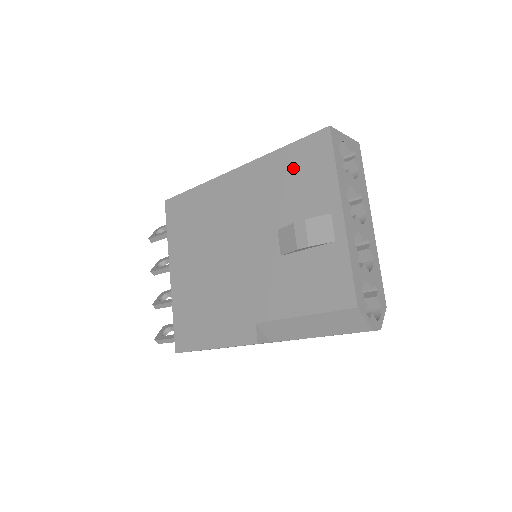
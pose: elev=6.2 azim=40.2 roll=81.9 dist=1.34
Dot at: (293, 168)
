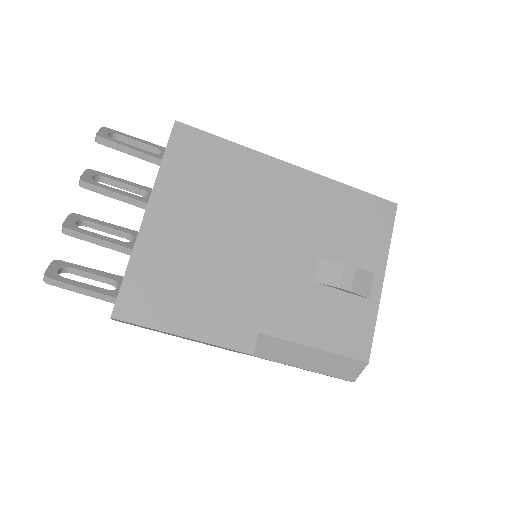
Dot at: (355, 212)
